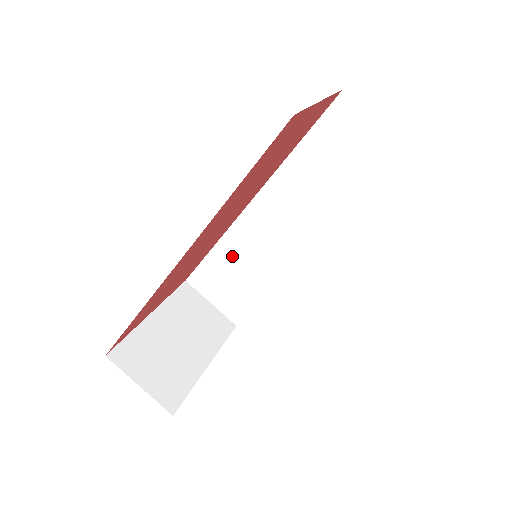
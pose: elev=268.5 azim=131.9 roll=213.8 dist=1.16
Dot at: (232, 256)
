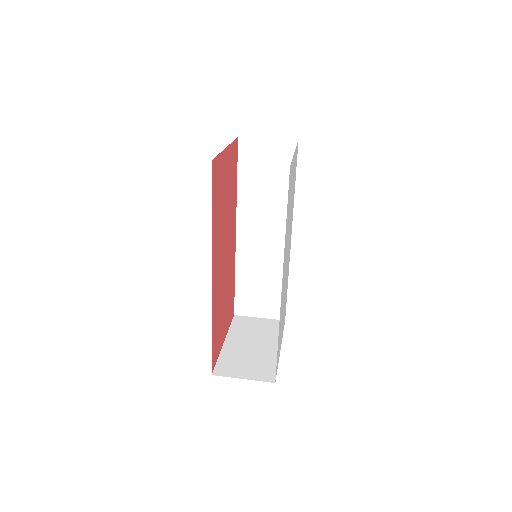
Dot at: (250, 276)
